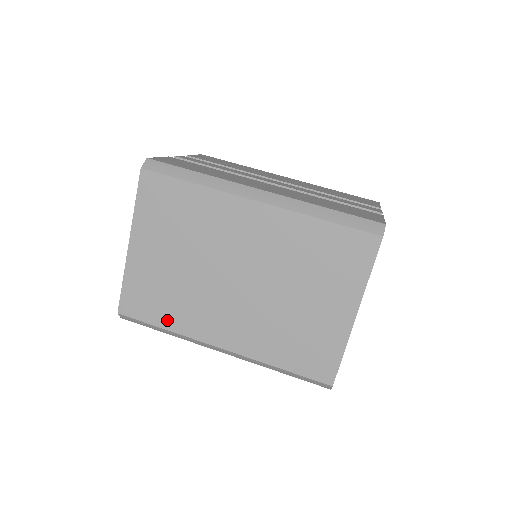
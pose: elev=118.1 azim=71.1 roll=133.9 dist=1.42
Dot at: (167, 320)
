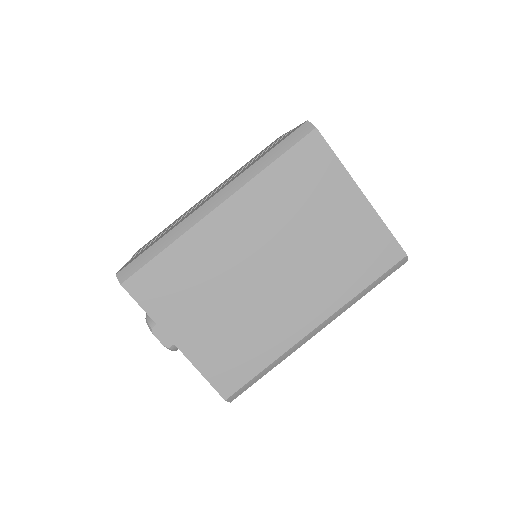
Dot at: (261, 359)
